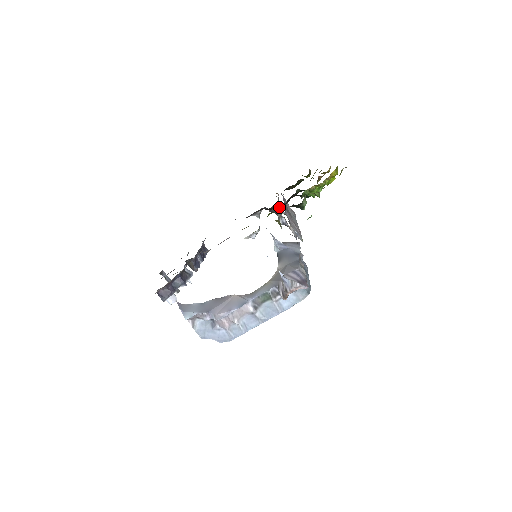
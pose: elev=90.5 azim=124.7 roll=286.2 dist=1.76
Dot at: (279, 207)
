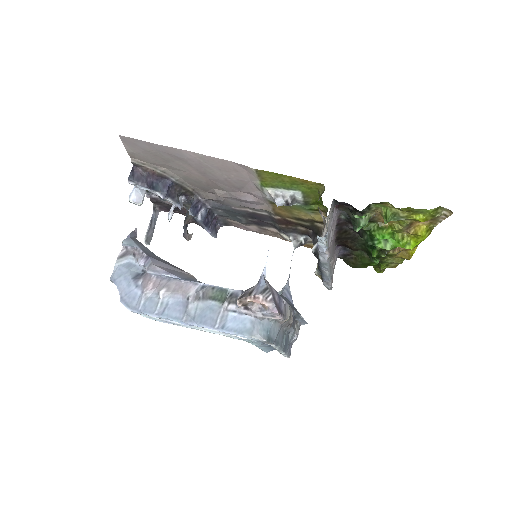
Dot at: occluded
